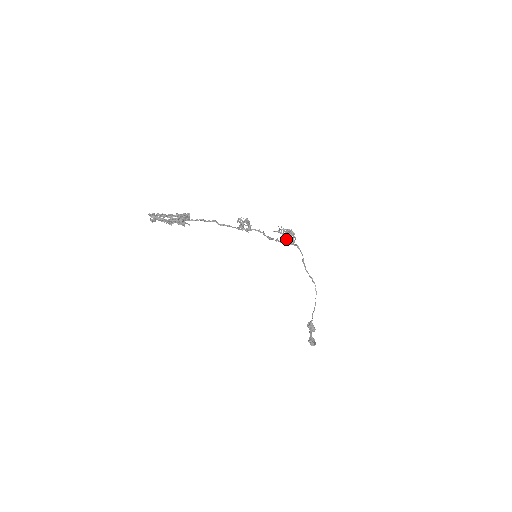
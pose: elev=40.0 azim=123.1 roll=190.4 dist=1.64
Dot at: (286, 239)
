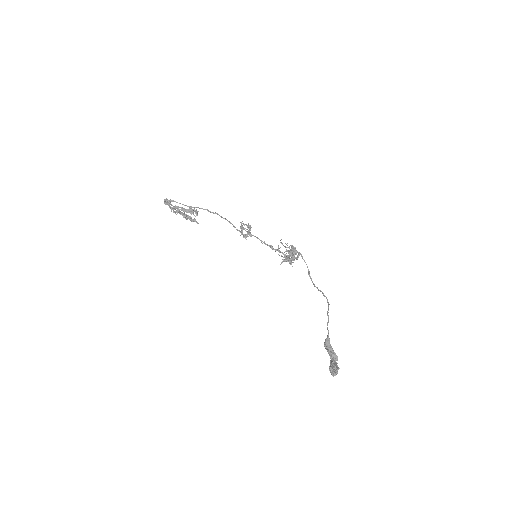
Dot at: (289, 253)
